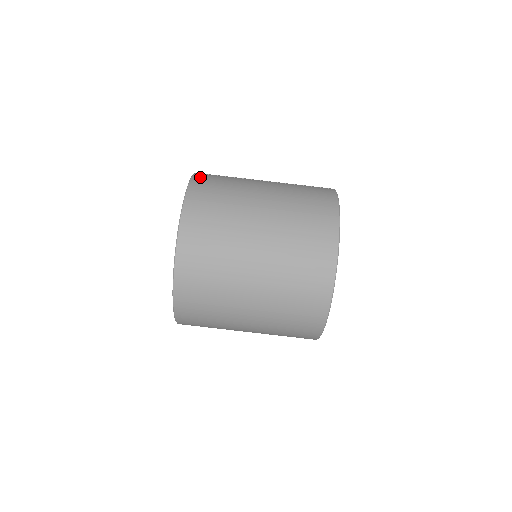
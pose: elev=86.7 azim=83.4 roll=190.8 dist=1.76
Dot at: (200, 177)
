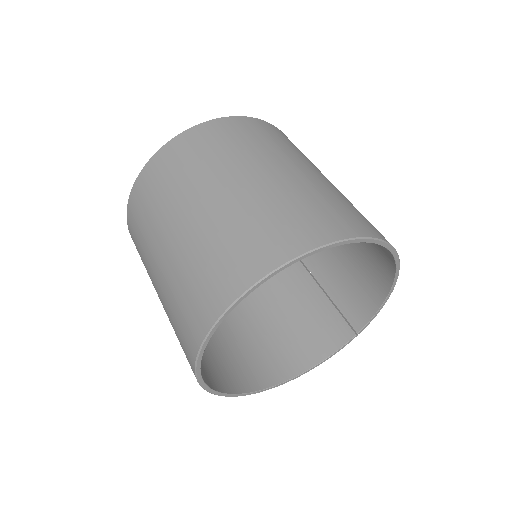
Dot at: occluded
